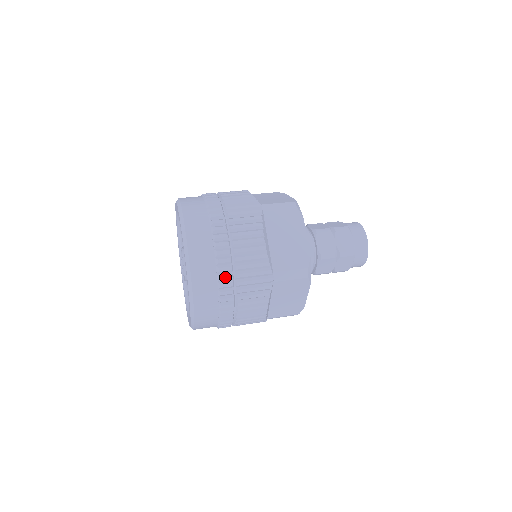
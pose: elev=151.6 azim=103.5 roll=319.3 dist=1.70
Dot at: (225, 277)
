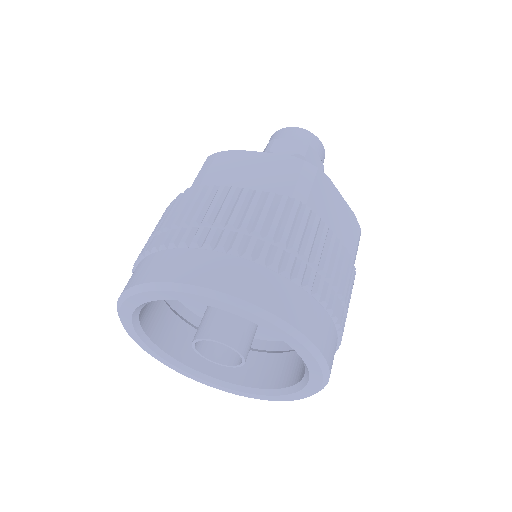
Dot at: (343, 324)
